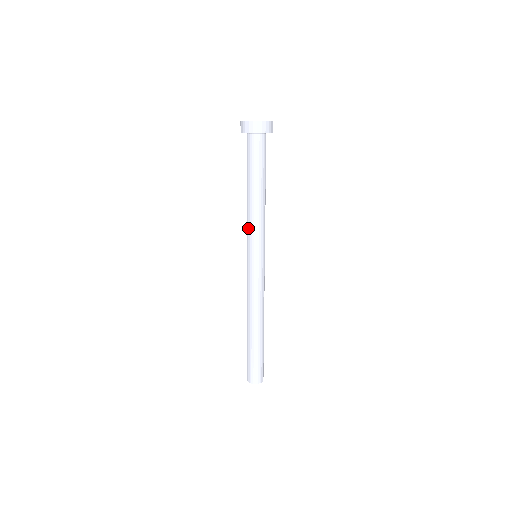
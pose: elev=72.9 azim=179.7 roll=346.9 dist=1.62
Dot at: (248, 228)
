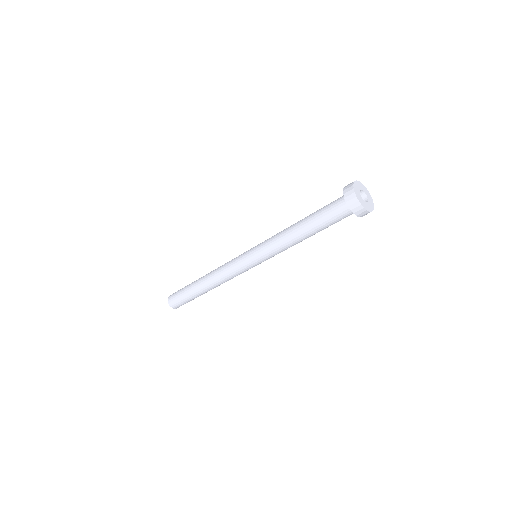
Dot at: (272, 245)
